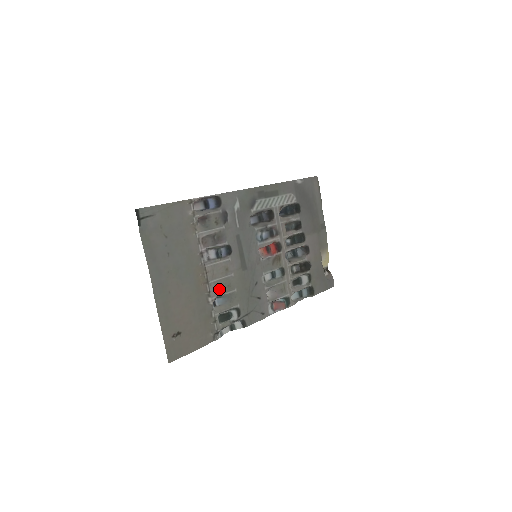
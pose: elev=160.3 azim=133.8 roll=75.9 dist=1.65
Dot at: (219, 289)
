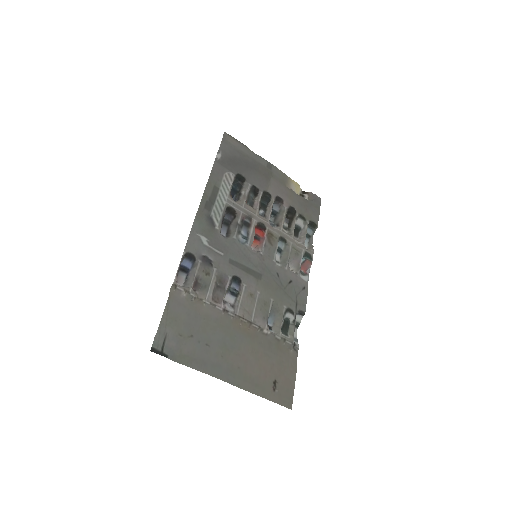
Dot at: (262, 316)
